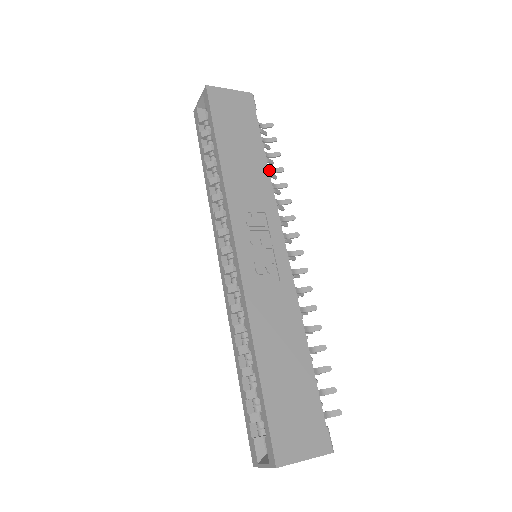
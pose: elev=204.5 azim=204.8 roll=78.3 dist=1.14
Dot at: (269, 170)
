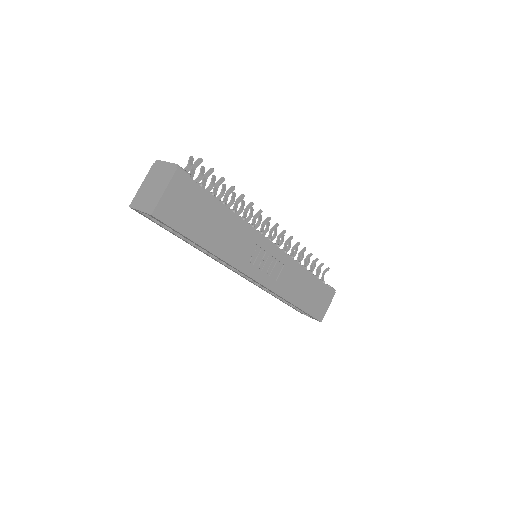
Dot at: occluded
